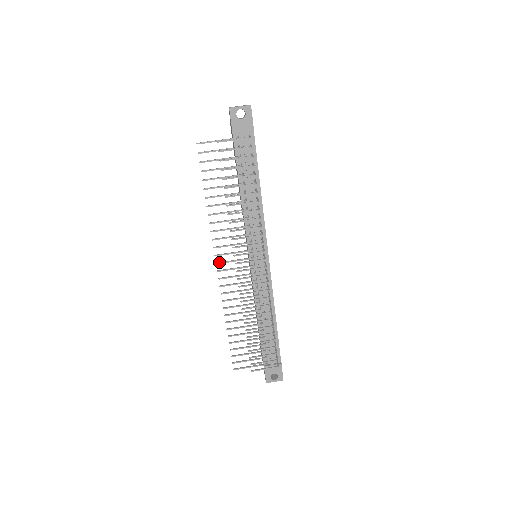
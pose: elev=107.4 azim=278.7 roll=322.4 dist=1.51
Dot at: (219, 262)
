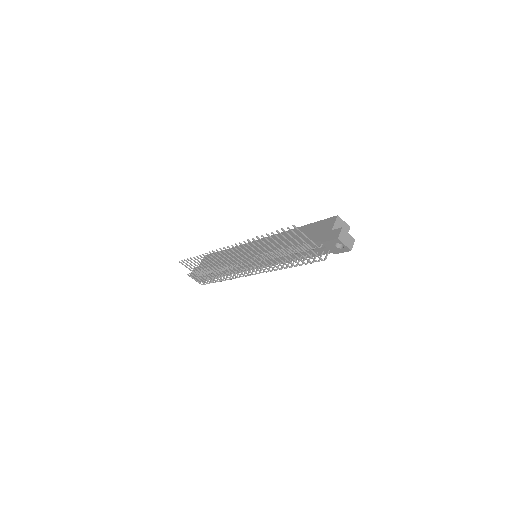
Dot at: (230, 248)
